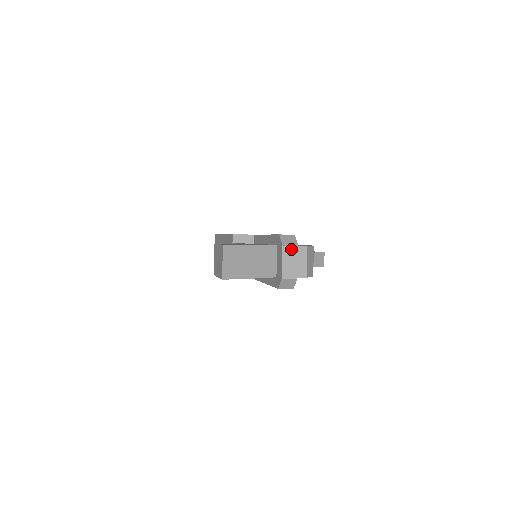
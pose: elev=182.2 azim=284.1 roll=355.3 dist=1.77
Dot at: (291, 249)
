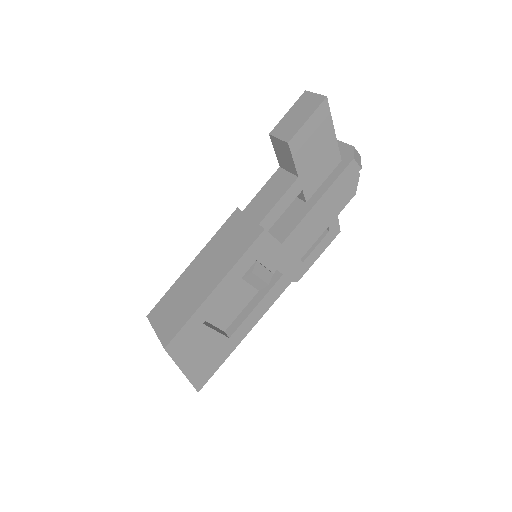
Dot at: occluded
